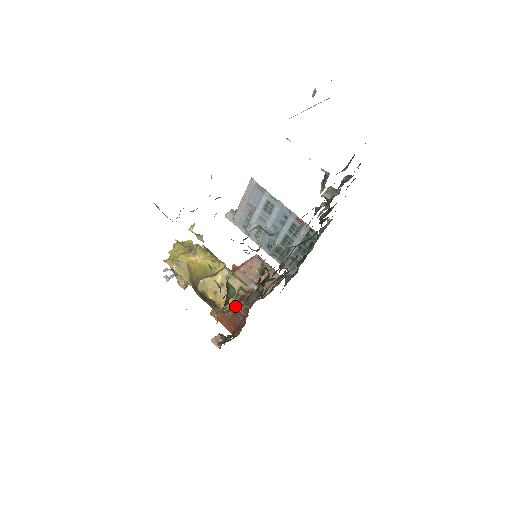
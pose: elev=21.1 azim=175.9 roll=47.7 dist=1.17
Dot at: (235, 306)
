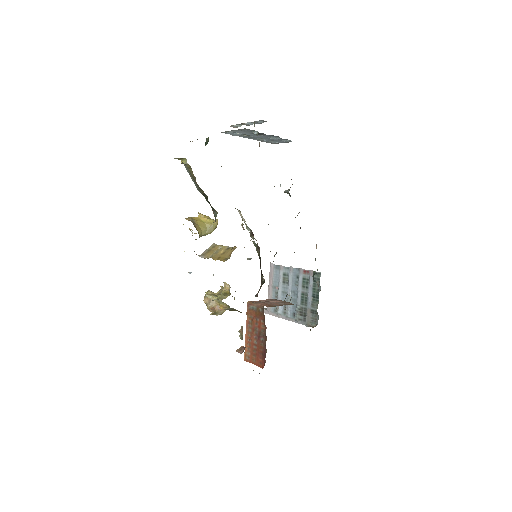
Dot at: (257, 329)
